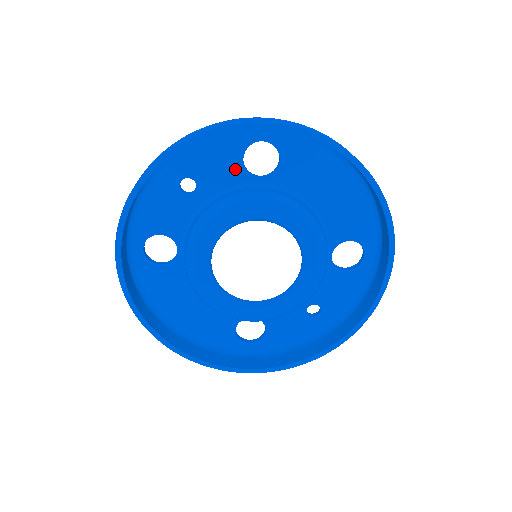
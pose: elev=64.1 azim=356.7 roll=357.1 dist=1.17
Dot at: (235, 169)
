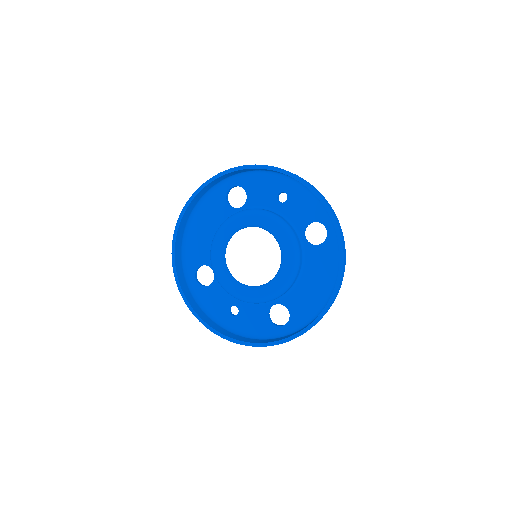
Dot at: (304, 220)
